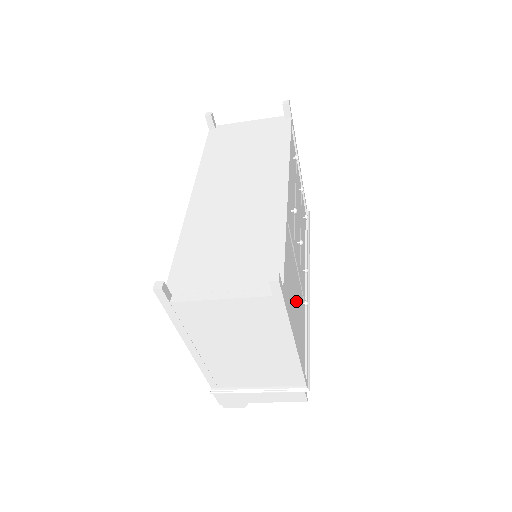
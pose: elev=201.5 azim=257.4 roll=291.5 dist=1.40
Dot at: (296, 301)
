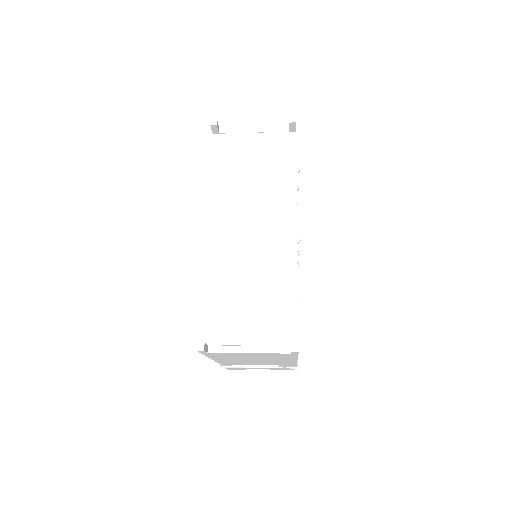
Dot at: occluded
